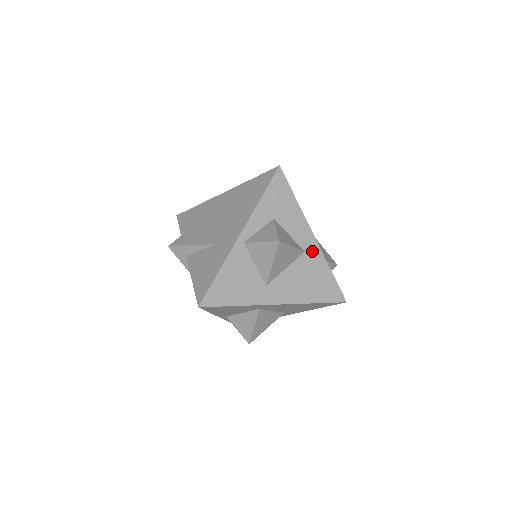
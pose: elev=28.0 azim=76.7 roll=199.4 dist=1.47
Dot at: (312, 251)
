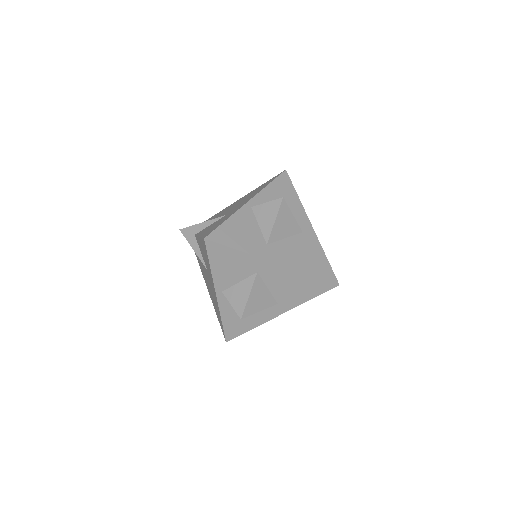
Dot at: (309, 234)
